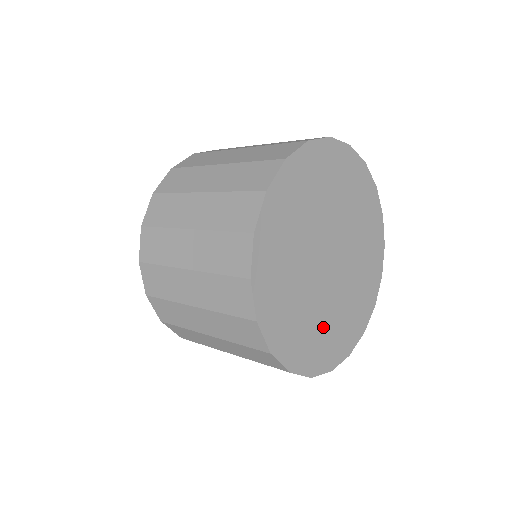
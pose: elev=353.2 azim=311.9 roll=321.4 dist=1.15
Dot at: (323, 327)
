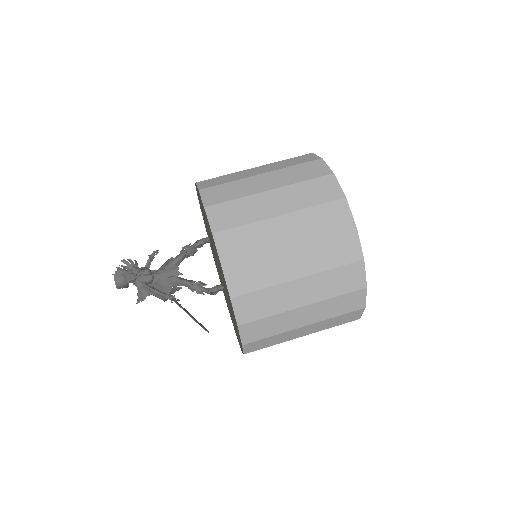
Dot at: occluded
